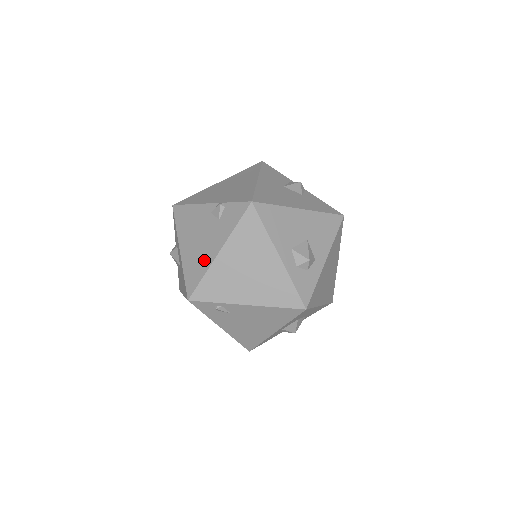
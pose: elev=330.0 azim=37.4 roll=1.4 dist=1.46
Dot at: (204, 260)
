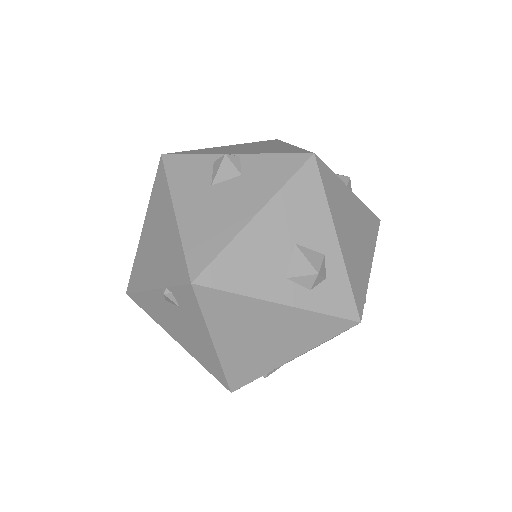
Dot at: (207, 353)
